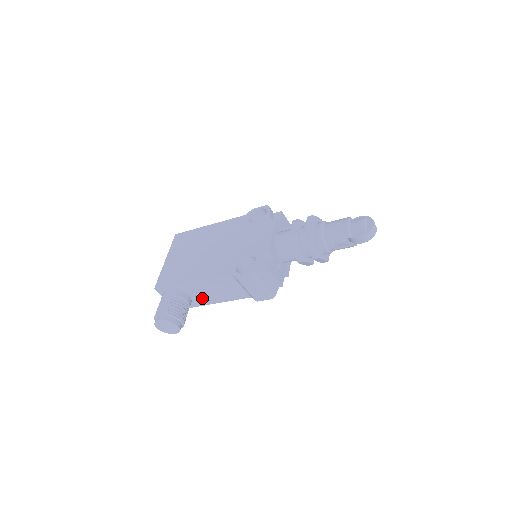
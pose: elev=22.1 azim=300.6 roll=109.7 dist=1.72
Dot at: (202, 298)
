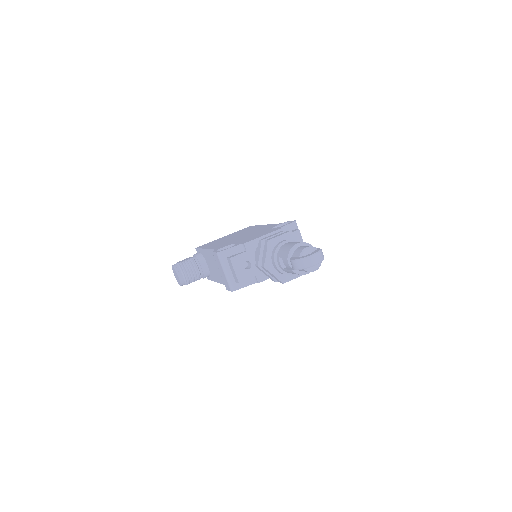
Dot at: (213, 272)
